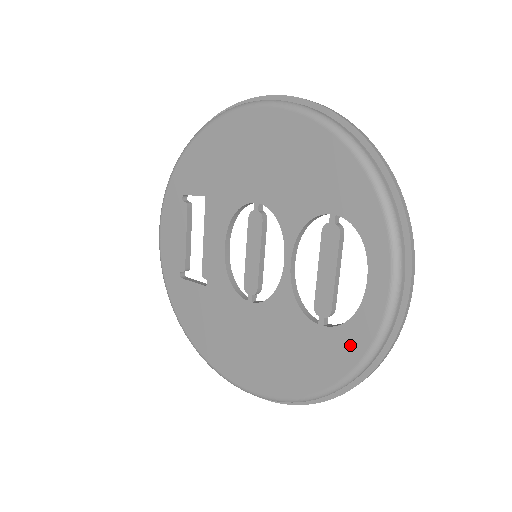
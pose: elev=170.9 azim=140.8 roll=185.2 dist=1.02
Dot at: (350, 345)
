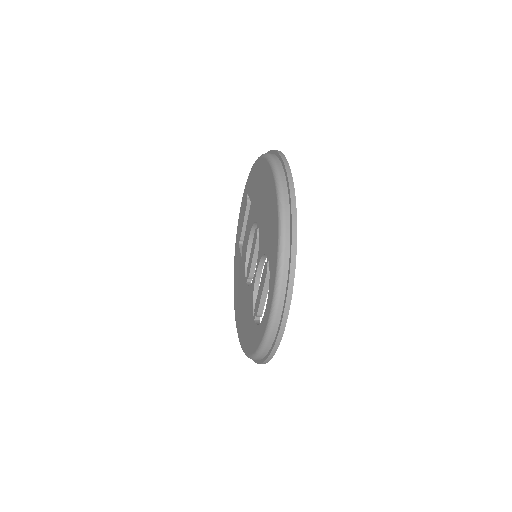
Dot at: (256, 339)
